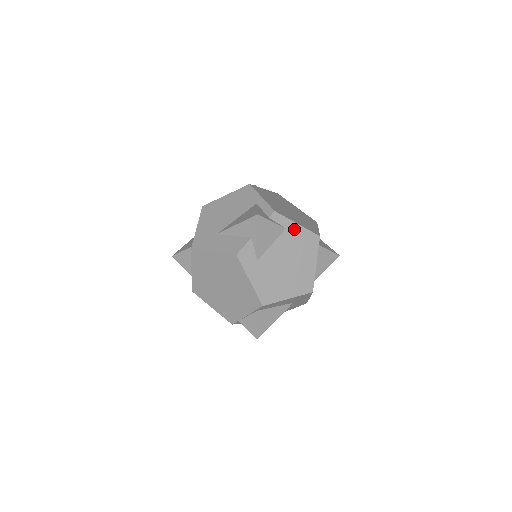
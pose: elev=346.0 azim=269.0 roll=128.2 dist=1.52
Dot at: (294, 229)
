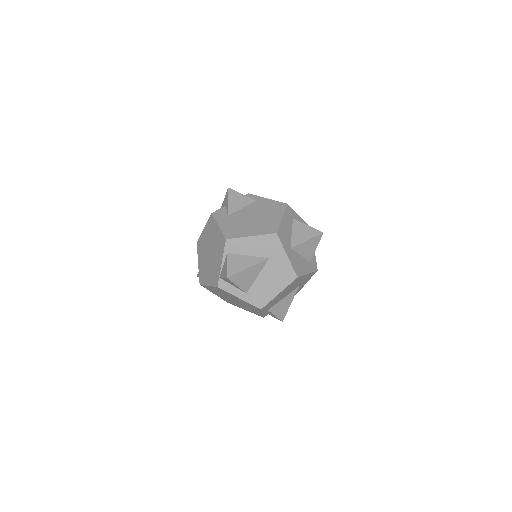
Dot at: (263, 201)
